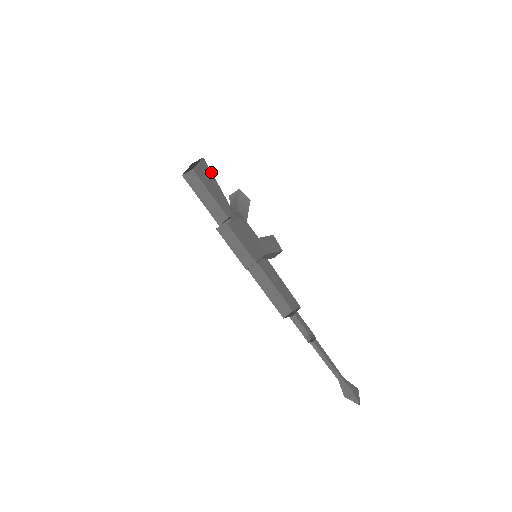
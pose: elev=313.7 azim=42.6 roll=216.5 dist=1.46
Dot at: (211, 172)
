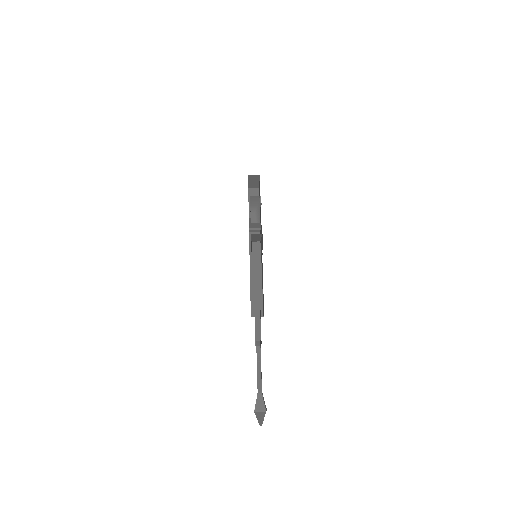
Dot at: occluded
